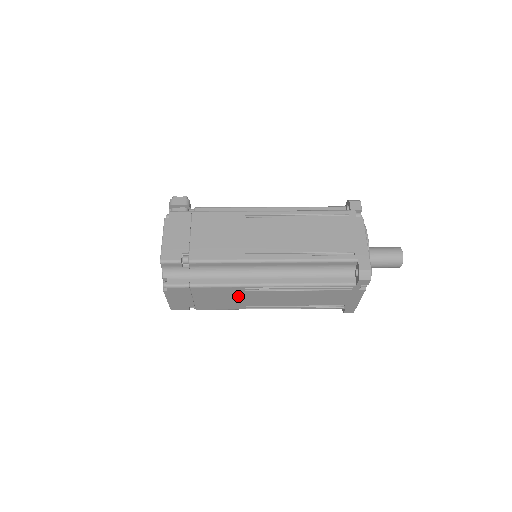
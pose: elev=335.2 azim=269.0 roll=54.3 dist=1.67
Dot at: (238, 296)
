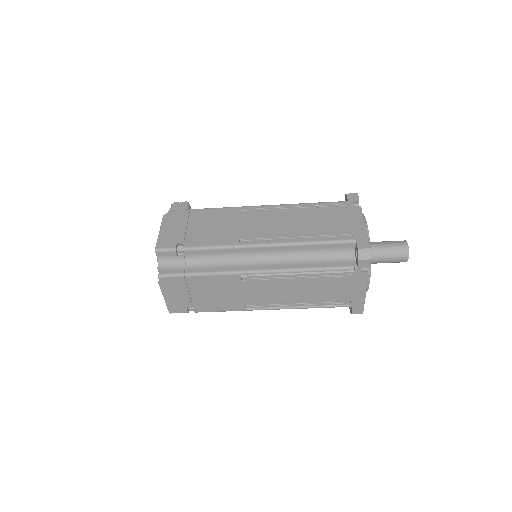
Dot at: (235, 289)
